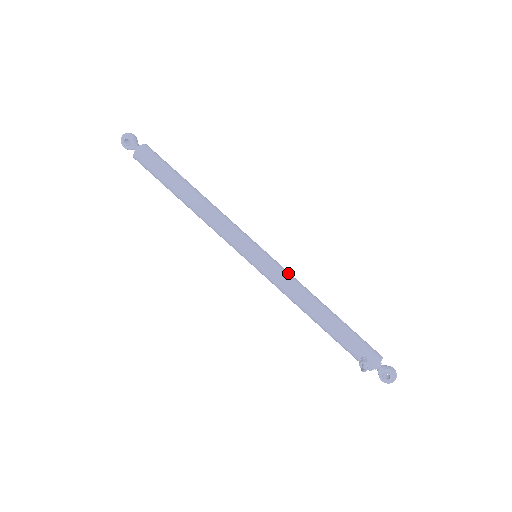
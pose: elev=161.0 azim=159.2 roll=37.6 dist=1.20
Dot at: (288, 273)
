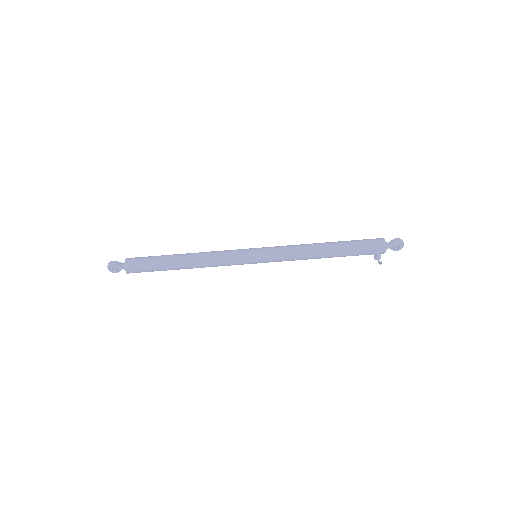
Dot at: (284, 248)
